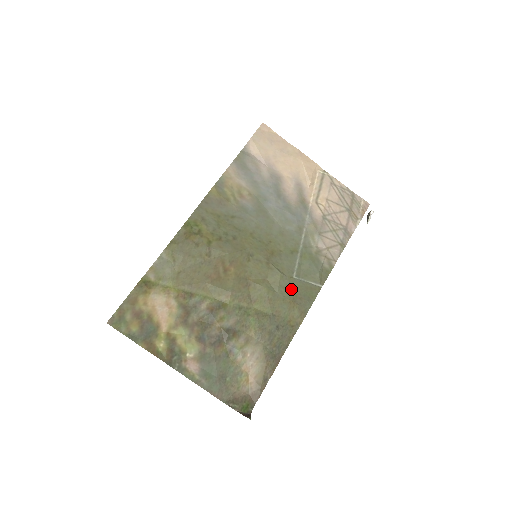
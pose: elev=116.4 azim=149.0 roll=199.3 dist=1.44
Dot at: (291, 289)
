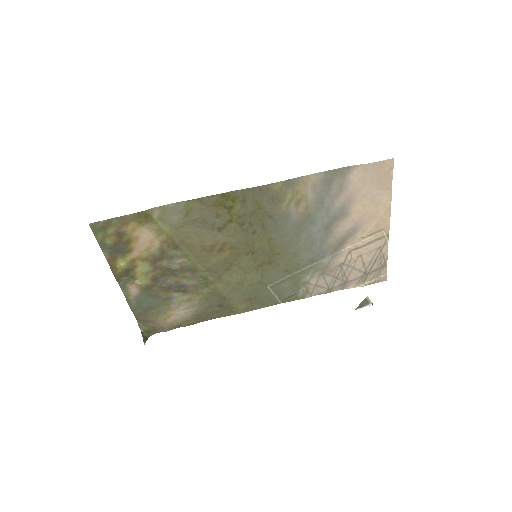
Dot at: (257, 292)
